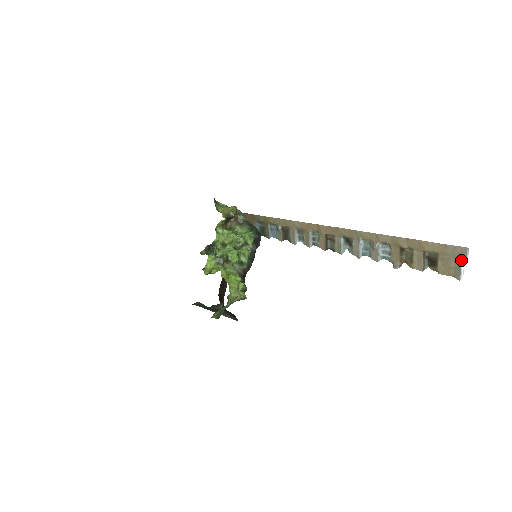
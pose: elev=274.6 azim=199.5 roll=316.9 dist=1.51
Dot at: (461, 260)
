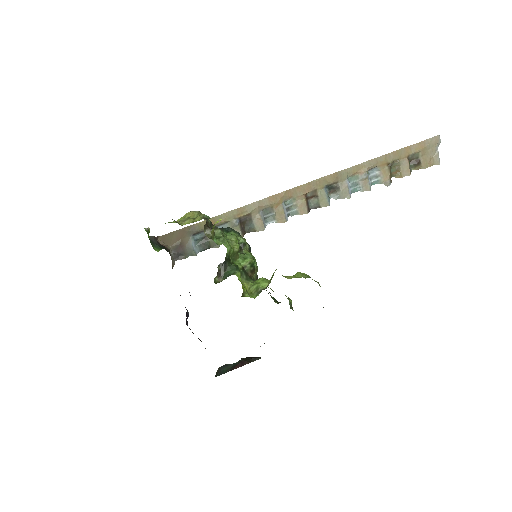
Dot at: (437, 148)
